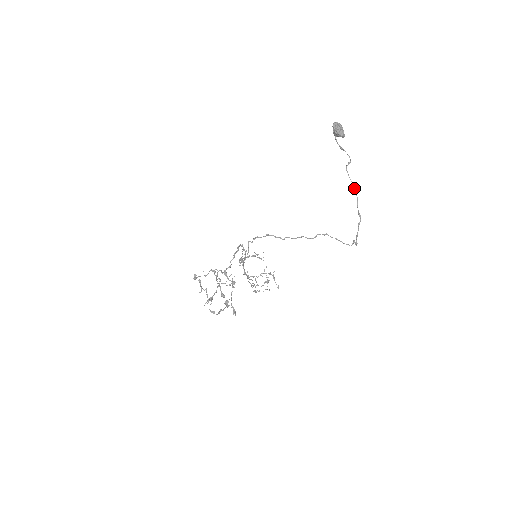
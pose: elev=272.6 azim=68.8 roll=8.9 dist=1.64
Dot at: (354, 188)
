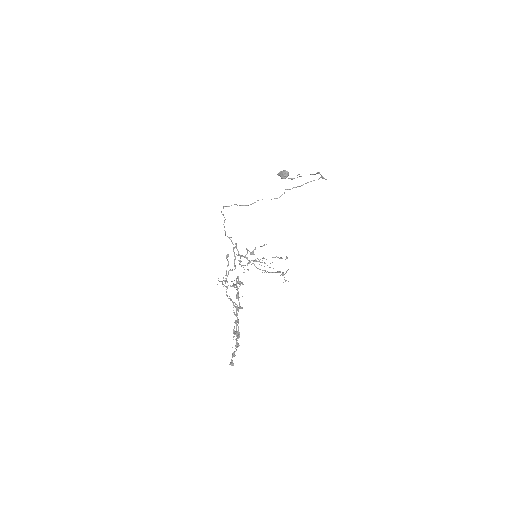
Dot at: occluded
